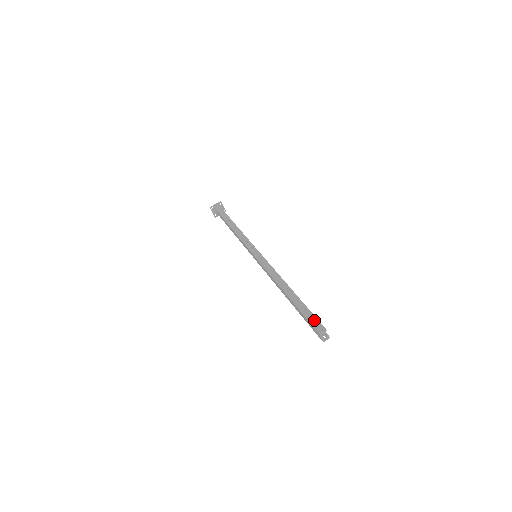
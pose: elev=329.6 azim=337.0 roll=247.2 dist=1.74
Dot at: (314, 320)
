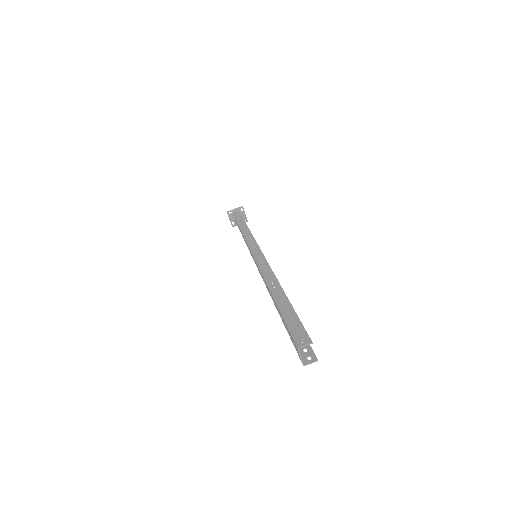
Dot at: occluded
